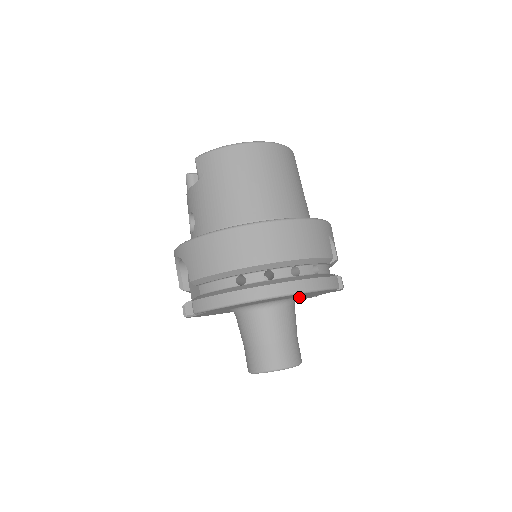
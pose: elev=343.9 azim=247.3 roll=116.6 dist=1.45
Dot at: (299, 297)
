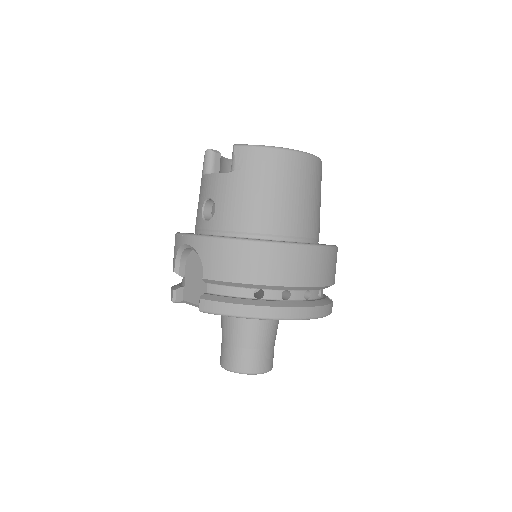
Dot at: occluded
